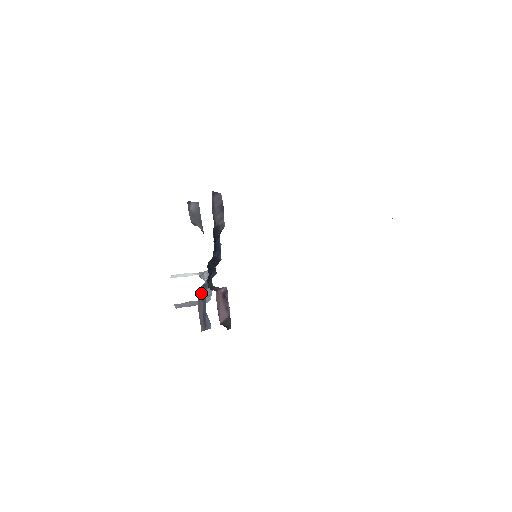
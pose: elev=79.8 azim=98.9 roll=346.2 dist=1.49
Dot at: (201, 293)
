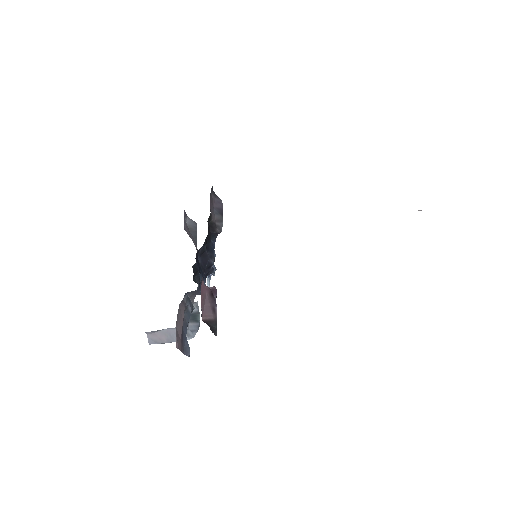
Dot at: (183, 305)
